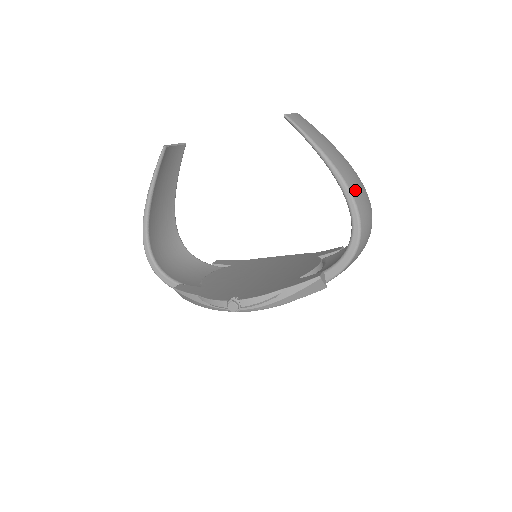
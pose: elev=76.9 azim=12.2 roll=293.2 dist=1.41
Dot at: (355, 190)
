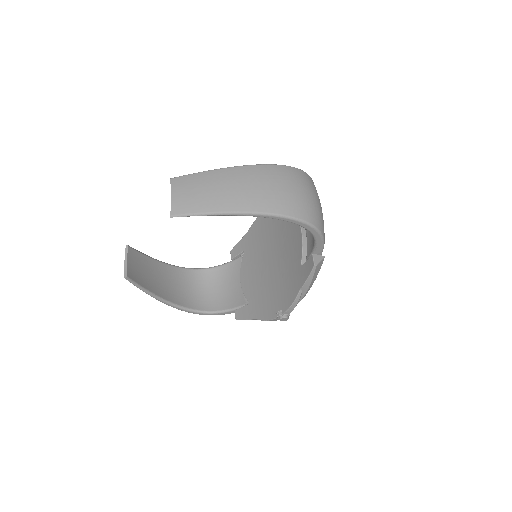
Dot at: (275, 204)
